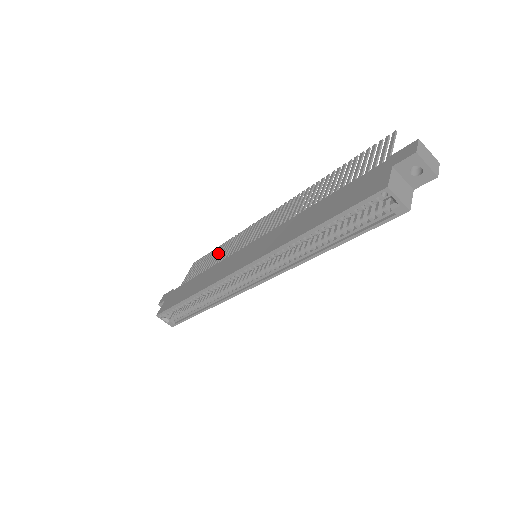
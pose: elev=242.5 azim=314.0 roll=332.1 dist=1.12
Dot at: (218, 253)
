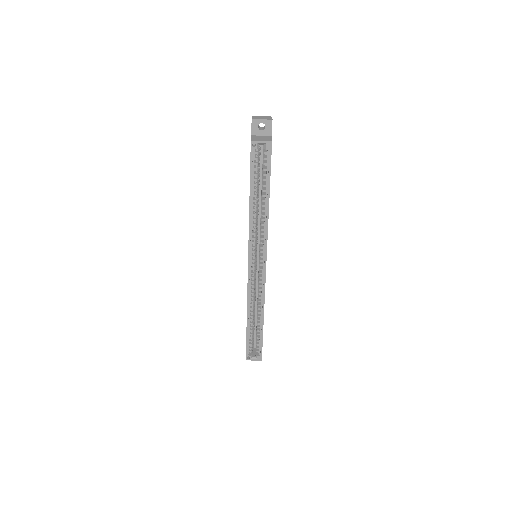
Dot at: occluded
